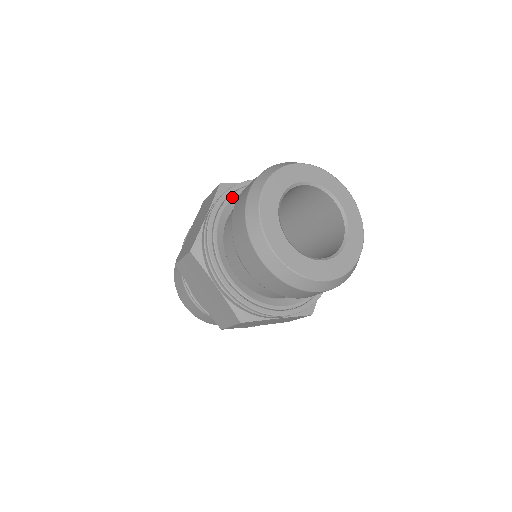
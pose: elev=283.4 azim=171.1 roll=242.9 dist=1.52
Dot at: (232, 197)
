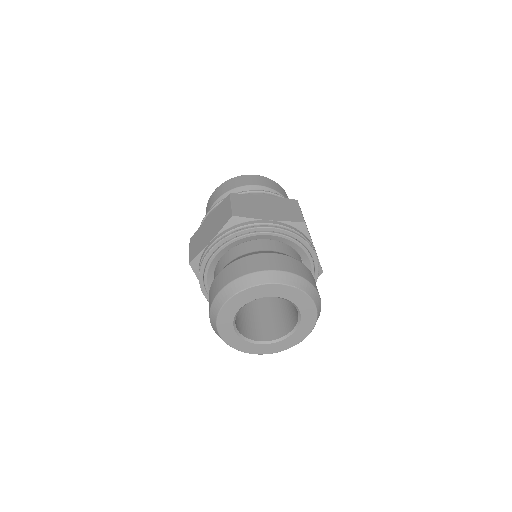
Dot at: (232, 242)
